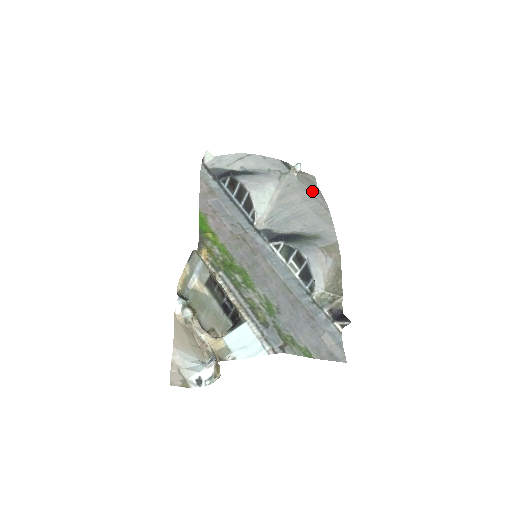
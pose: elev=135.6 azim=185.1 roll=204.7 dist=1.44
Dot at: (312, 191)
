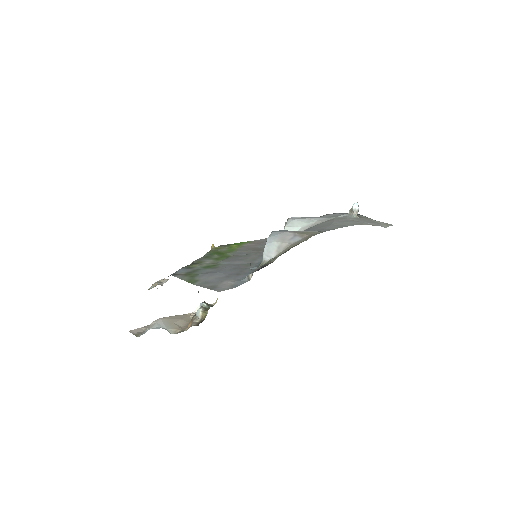
Dot at: (359, 221)
